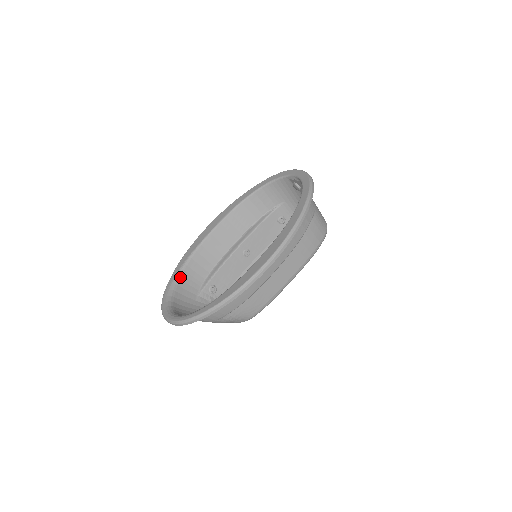
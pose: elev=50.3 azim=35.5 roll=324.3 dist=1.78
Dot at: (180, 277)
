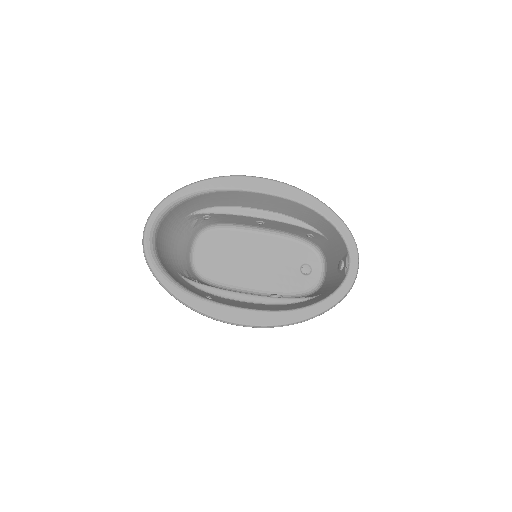
Dot at: (194, 197)
